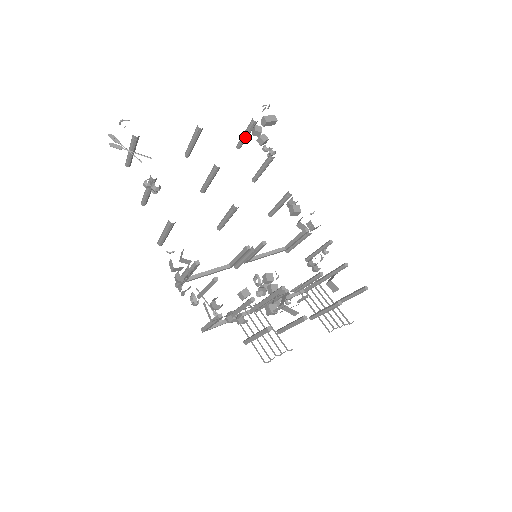
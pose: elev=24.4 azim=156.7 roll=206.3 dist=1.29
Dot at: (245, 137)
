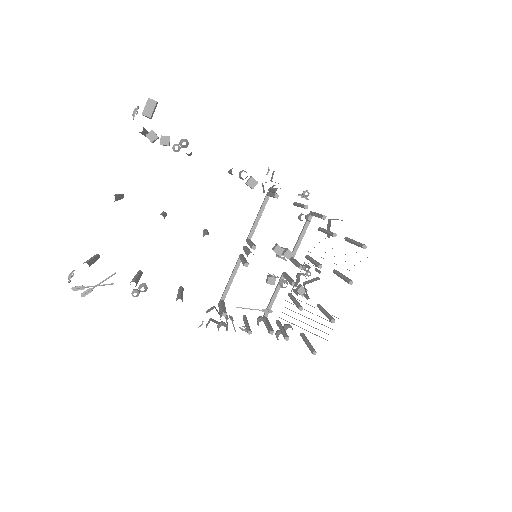
Dot at: (145, 134)
